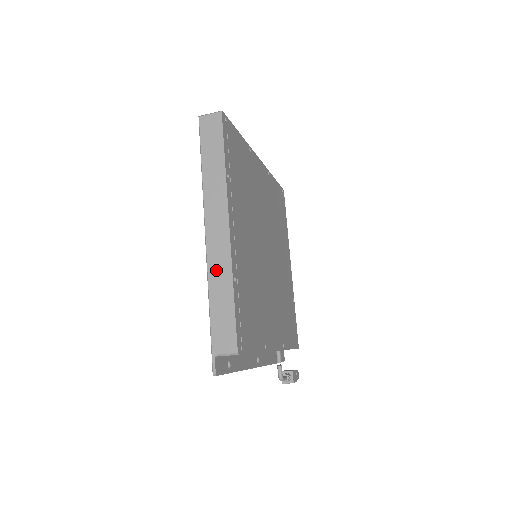
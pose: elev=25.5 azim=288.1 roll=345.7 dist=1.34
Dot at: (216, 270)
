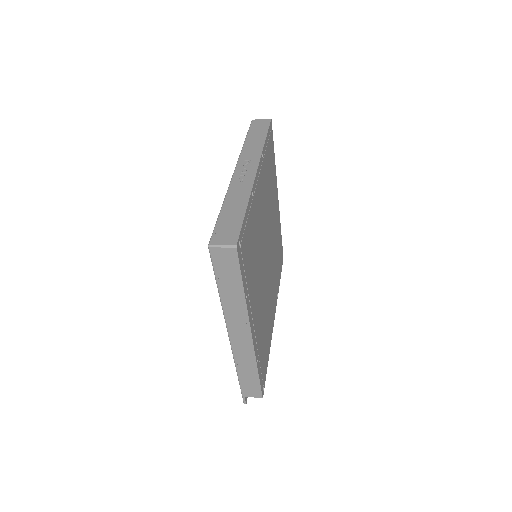
Dot at: (242, 359)
